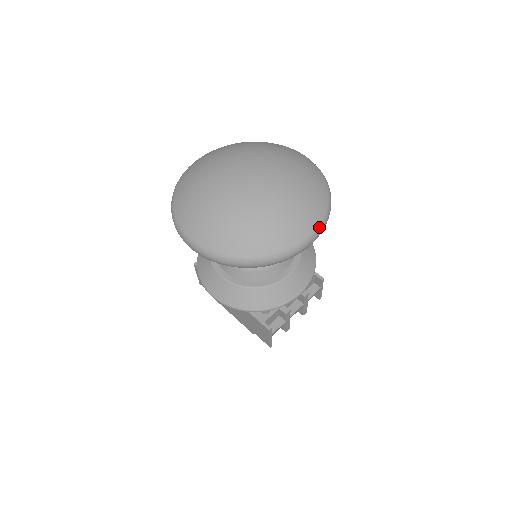
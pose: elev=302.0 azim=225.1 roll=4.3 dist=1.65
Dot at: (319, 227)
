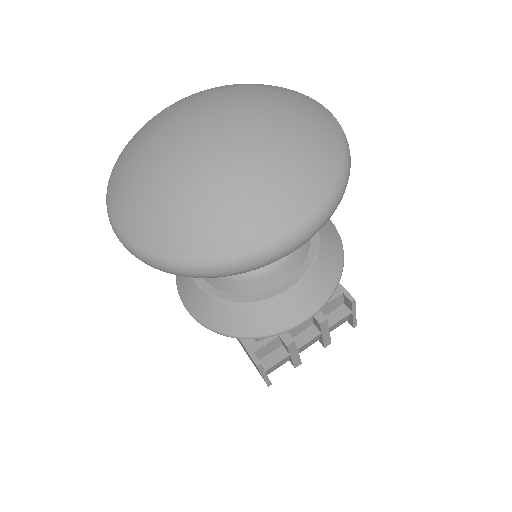
Dot at: (310, 221)
